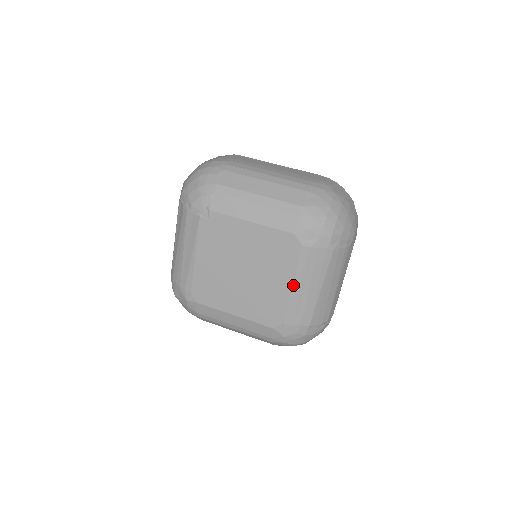
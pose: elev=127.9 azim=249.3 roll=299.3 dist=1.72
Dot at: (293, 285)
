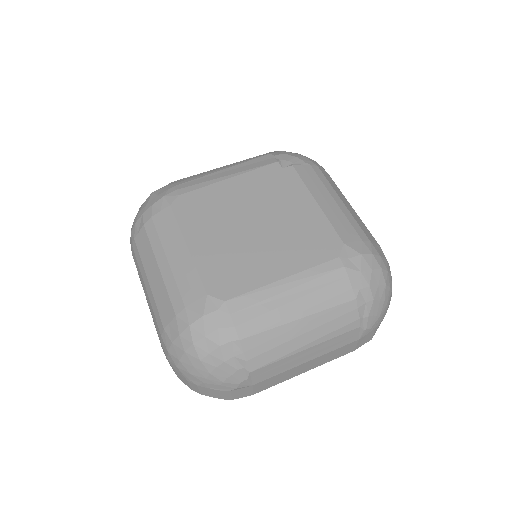
Dot at: (285, 278)
